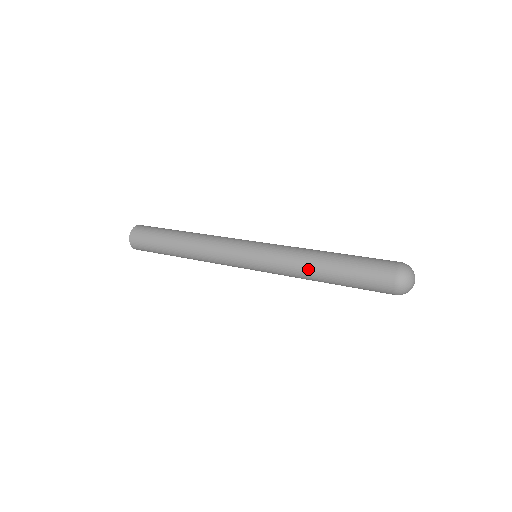
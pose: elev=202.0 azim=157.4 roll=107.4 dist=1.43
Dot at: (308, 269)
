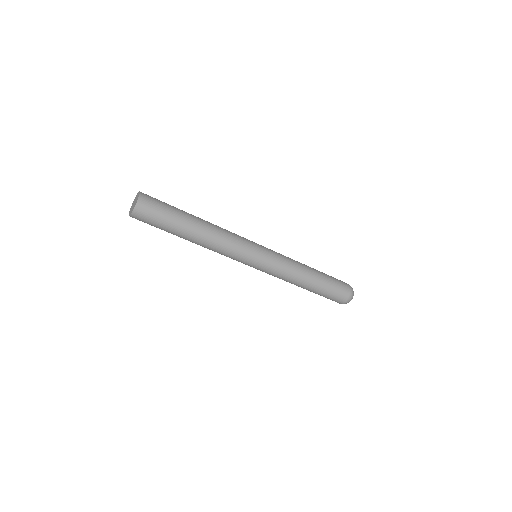
Dot at: (304, 270)
